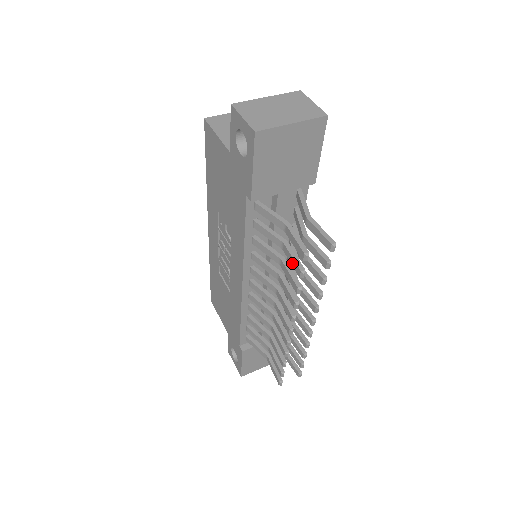
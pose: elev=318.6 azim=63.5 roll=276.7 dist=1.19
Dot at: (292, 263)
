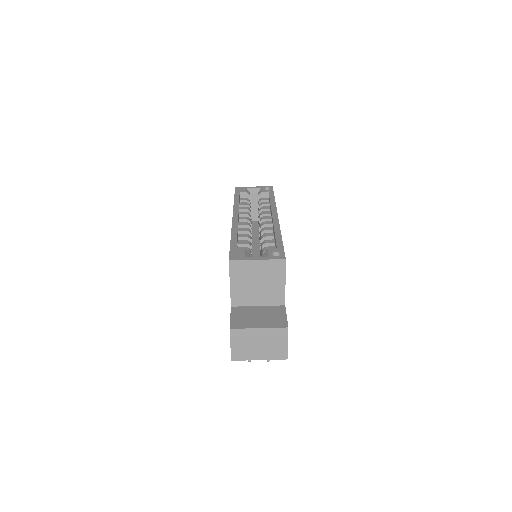
Dot at: occluded
